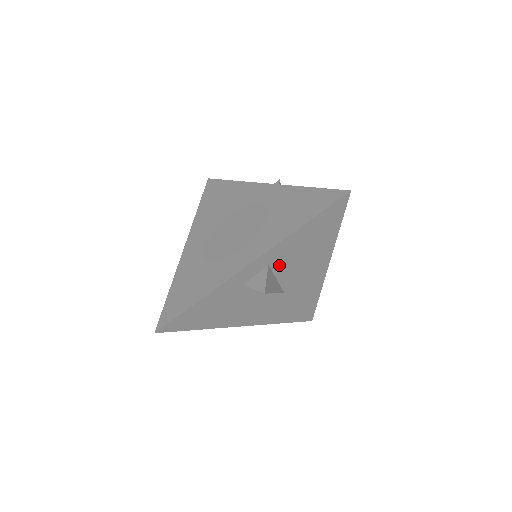
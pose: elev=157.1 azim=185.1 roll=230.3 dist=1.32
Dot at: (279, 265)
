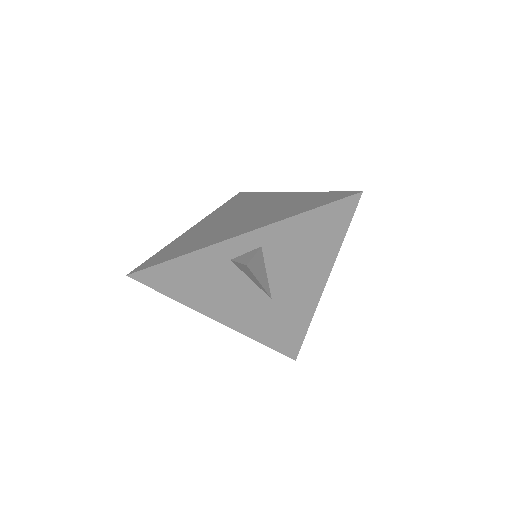
Dot at: (272, 254)
